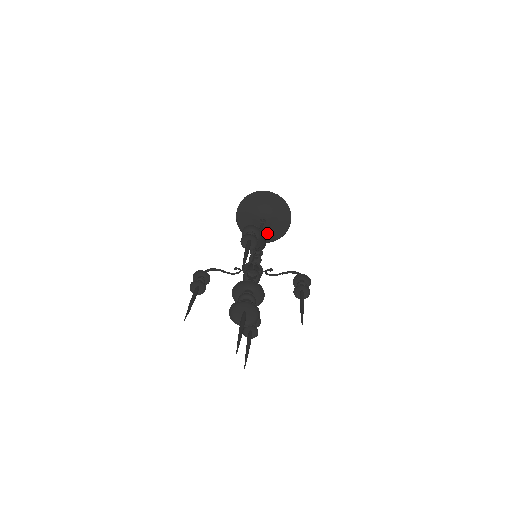
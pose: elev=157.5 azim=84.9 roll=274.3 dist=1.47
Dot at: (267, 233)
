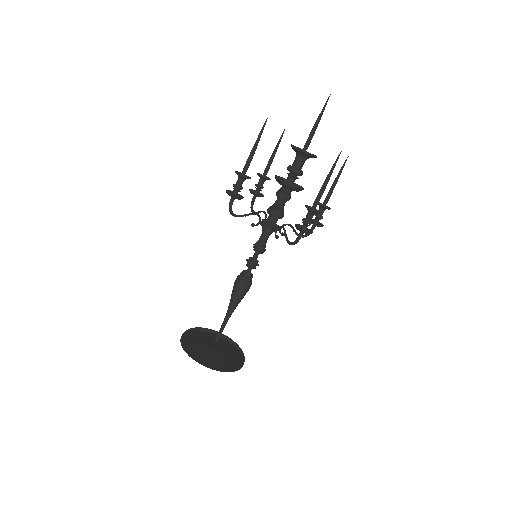
Dot at: (224, 364)
